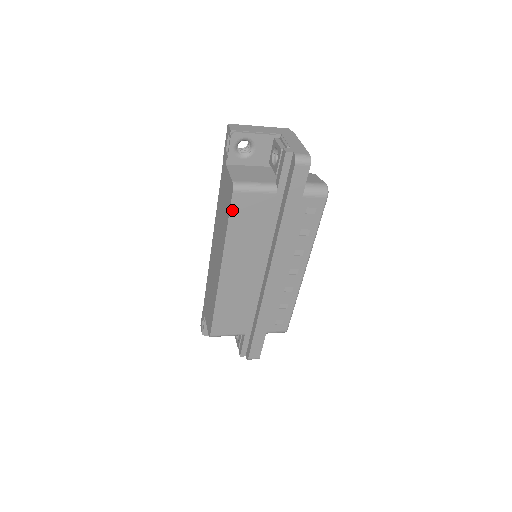
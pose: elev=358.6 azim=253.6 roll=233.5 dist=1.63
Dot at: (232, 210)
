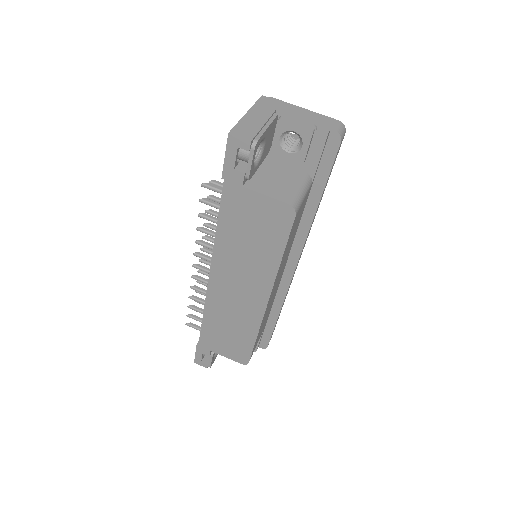
Dot at: (289, 235)
